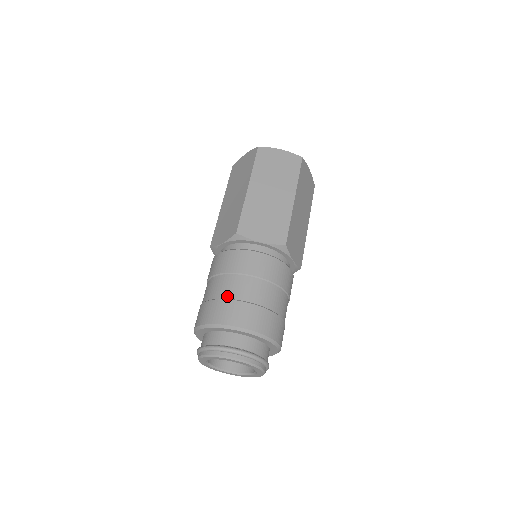
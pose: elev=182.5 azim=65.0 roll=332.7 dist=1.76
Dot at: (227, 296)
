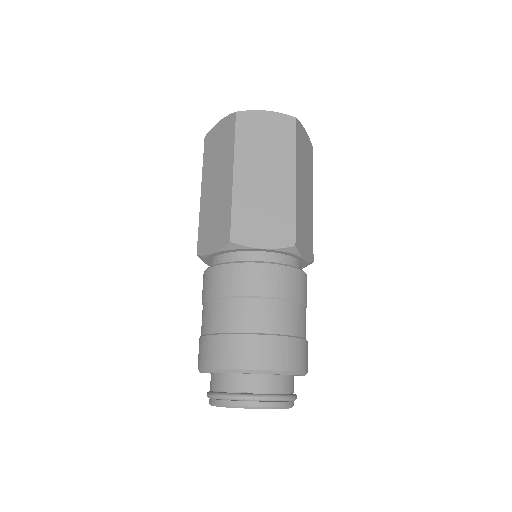
Dot at: (233, 329)
